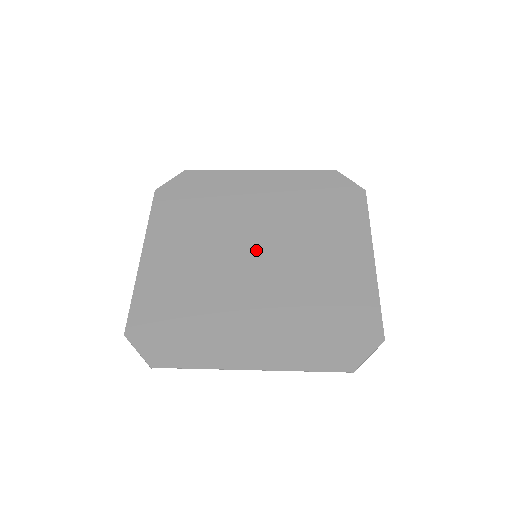
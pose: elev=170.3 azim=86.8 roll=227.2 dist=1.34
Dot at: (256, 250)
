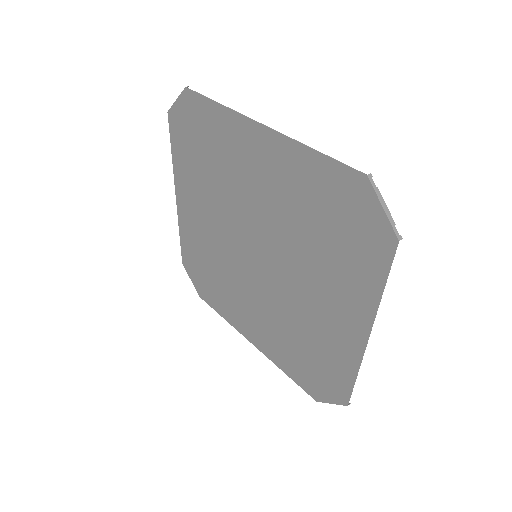
Dot at: (256, 250)
